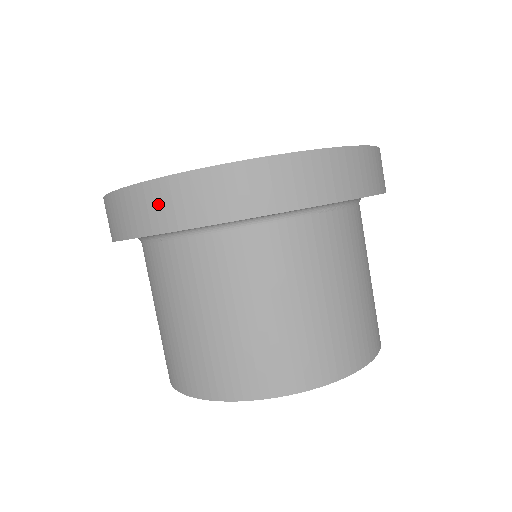
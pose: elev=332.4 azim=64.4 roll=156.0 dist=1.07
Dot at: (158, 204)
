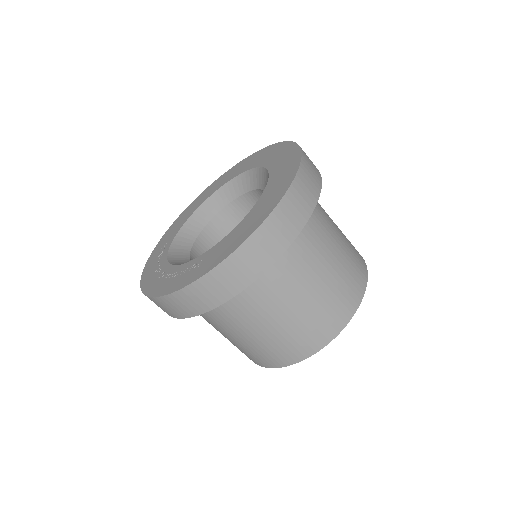
Dot at: (189, 301)
